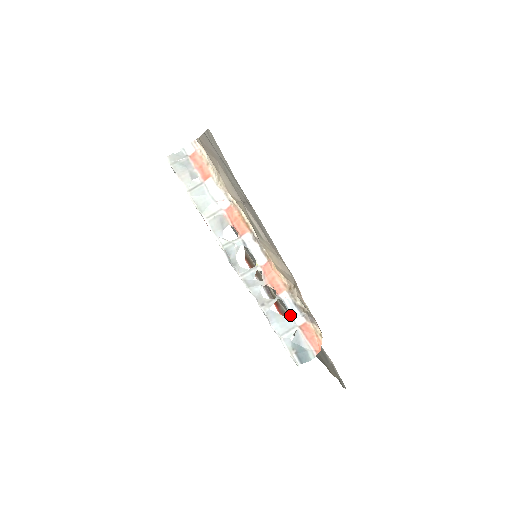
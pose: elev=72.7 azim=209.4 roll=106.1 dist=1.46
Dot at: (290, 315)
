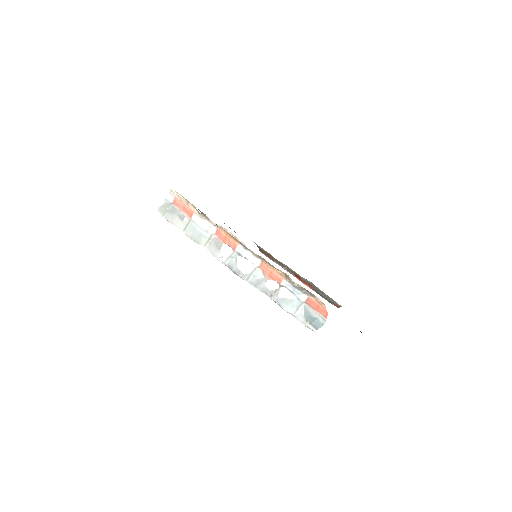
Dot at: (295, 296)
